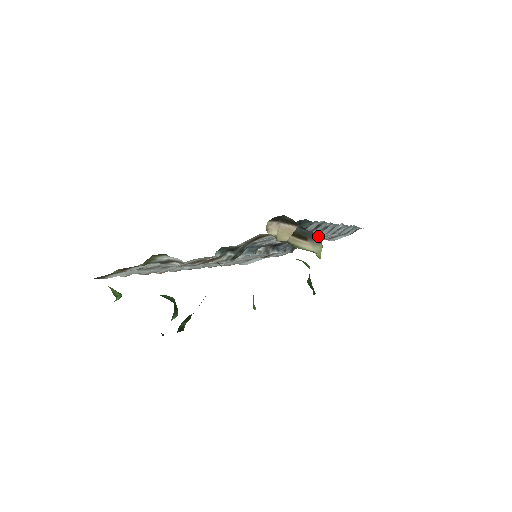
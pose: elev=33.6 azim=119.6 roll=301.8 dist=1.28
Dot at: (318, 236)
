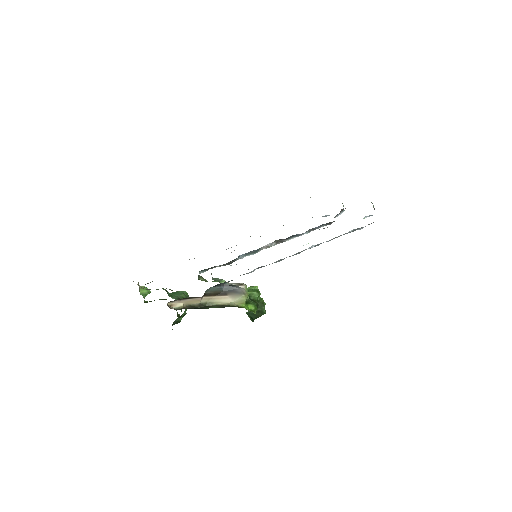
Dot at: occluded
